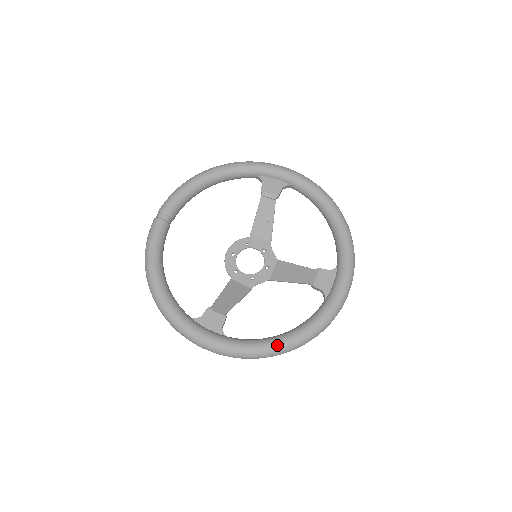
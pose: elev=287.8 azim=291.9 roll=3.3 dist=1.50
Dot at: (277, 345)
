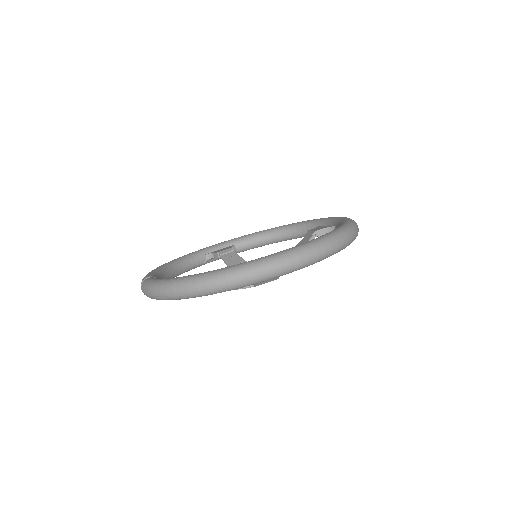
Dot at: (338, 228)
